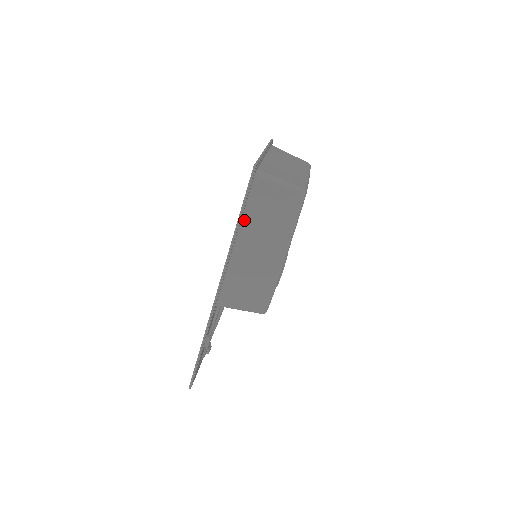
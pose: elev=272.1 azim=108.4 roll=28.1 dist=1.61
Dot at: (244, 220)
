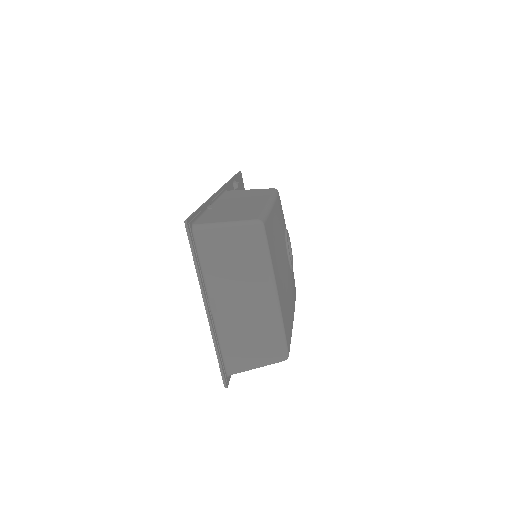
Dot at: occluded
